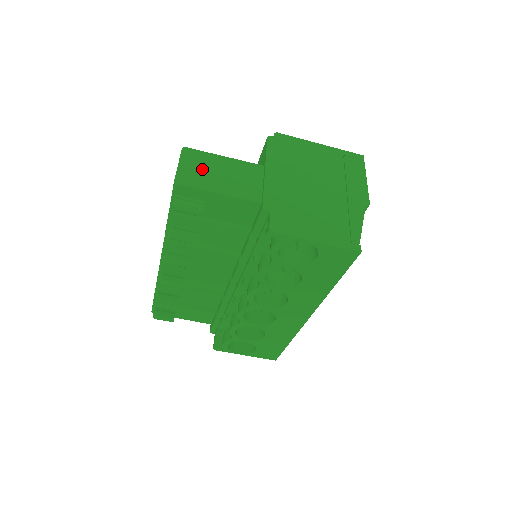
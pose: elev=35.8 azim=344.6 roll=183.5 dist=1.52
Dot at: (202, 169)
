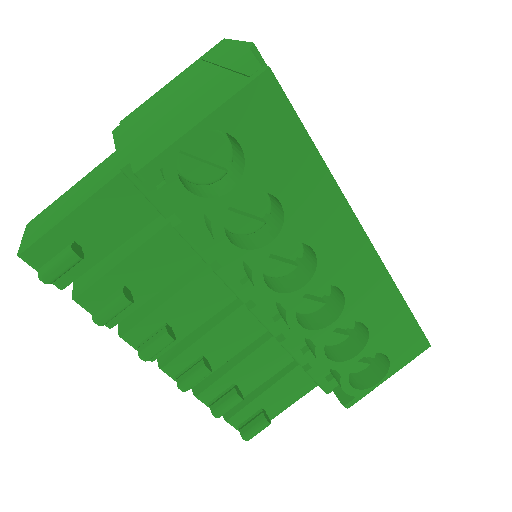
Dot at: (48, 217)
